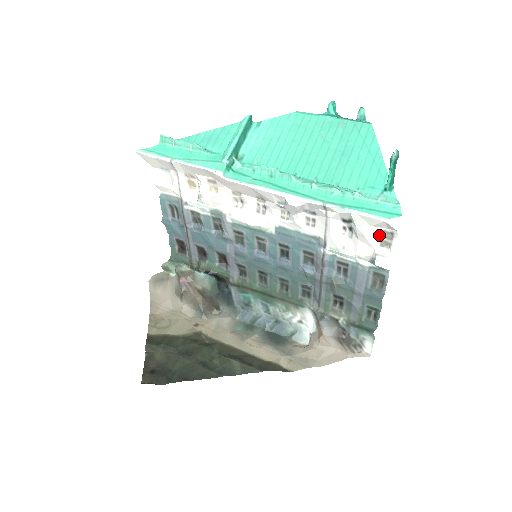
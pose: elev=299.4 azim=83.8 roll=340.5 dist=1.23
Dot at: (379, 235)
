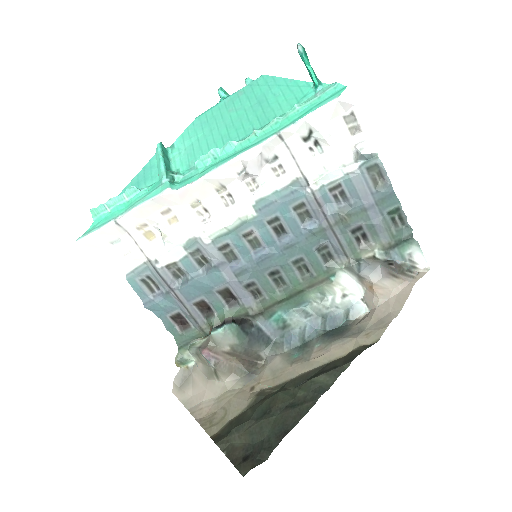
Dot at: (343, 125)
